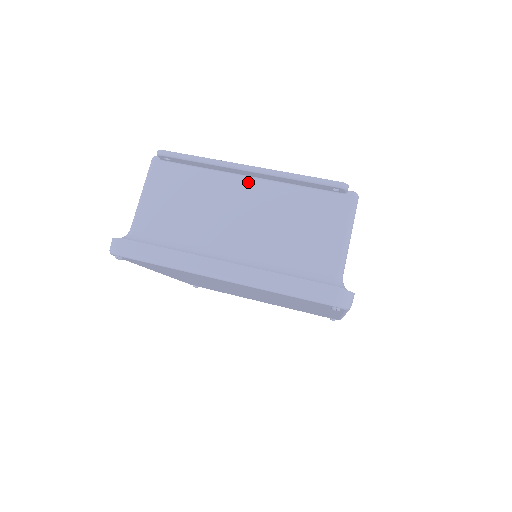
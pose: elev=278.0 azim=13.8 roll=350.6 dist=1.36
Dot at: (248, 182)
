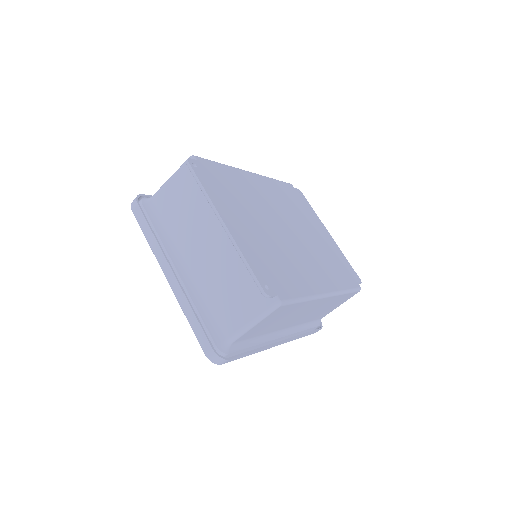
Dot at: occluded
